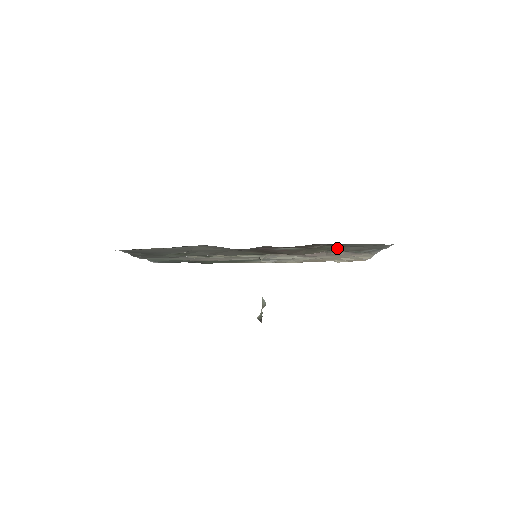
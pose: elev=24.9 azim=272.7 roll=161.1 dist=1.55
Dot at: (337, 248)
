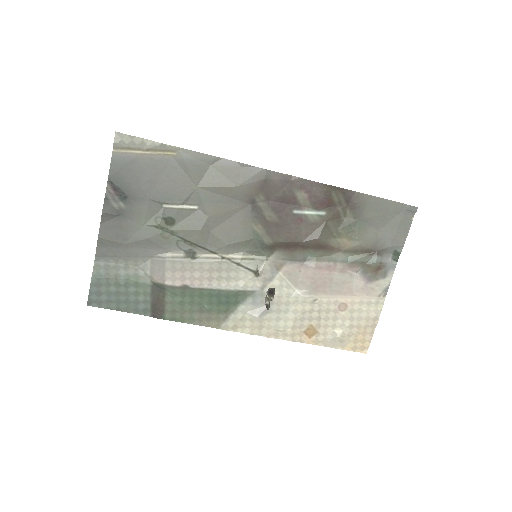
Dot at: (356, 227)
